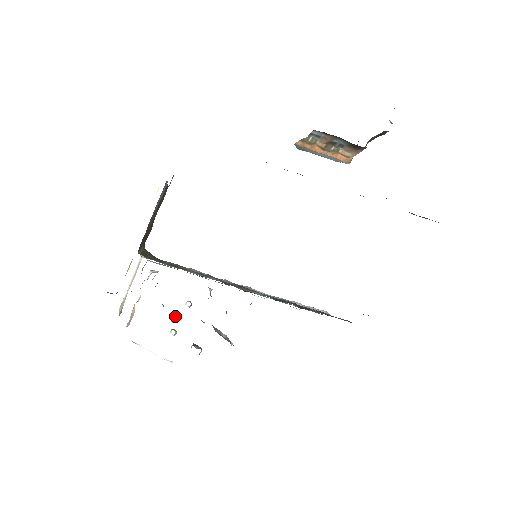
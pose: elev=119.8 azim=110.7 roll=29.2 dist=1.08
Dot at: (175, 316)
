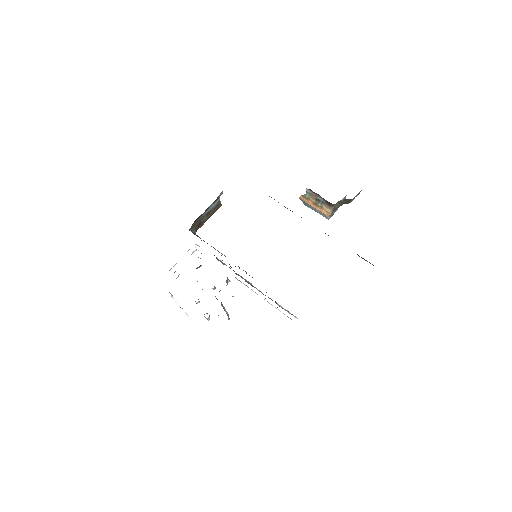
Dot at: occluded
